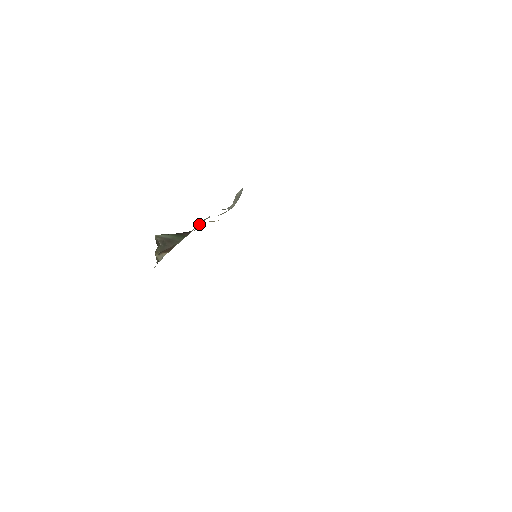
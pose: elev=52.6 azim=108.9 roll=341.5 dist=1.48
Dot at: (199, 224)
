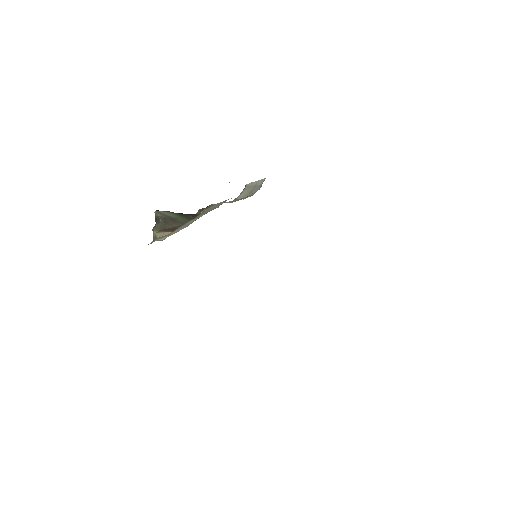
Dot at: (204, 208)
